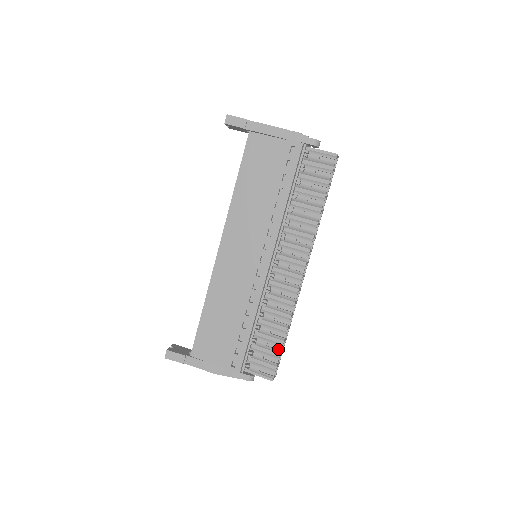
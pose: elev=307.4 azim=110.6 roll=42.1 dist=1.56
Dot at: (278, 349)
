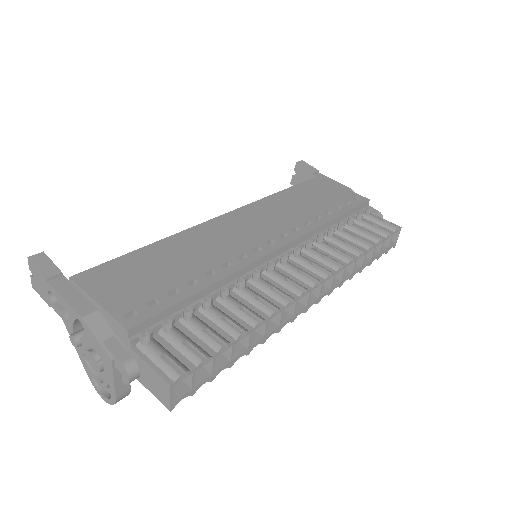
Dot at: (217, 348)
